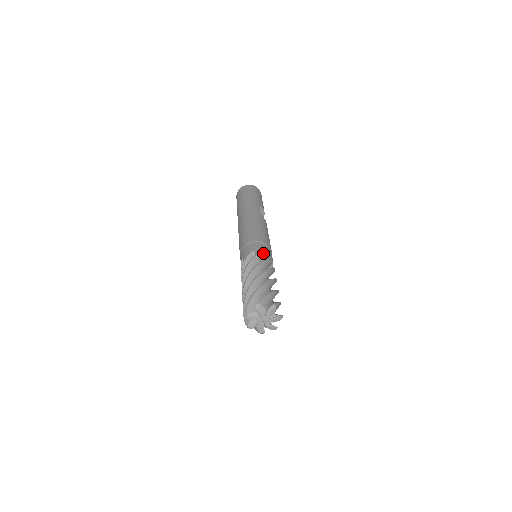
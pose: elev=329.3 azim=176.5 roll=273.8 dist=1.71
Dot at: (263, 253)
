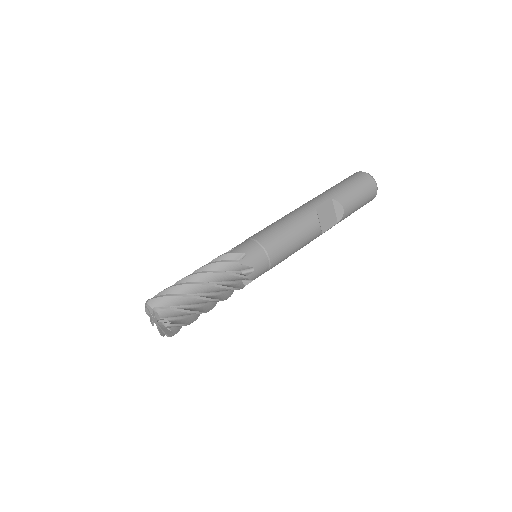
Dot at: (238, 253)
